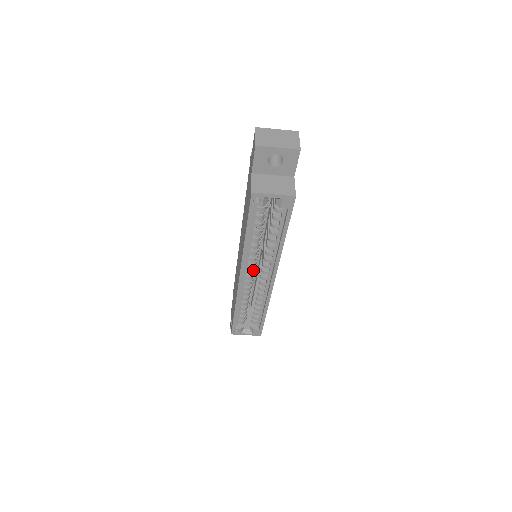
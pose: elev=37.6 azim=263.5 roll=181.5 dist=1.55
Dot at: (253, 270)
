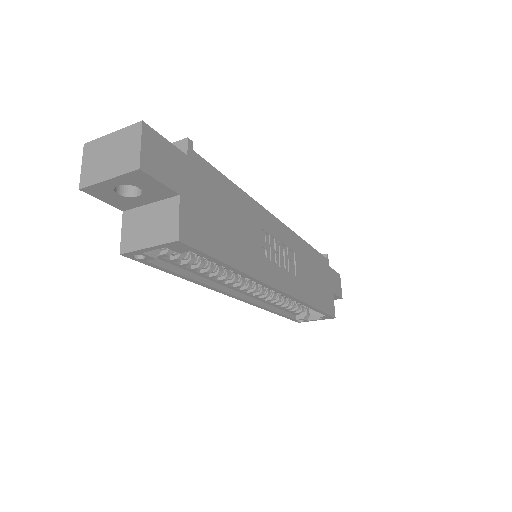
Dot at: (248, 287)
